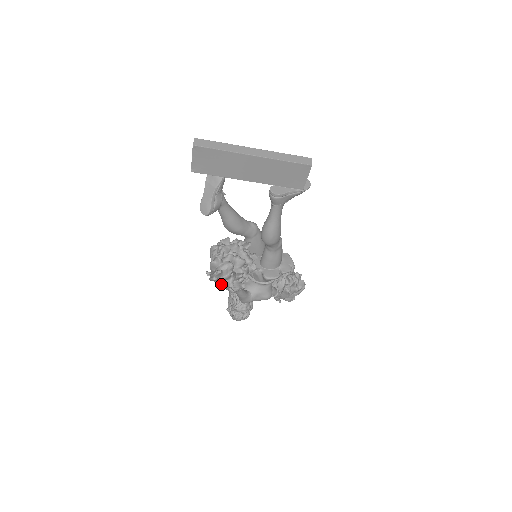
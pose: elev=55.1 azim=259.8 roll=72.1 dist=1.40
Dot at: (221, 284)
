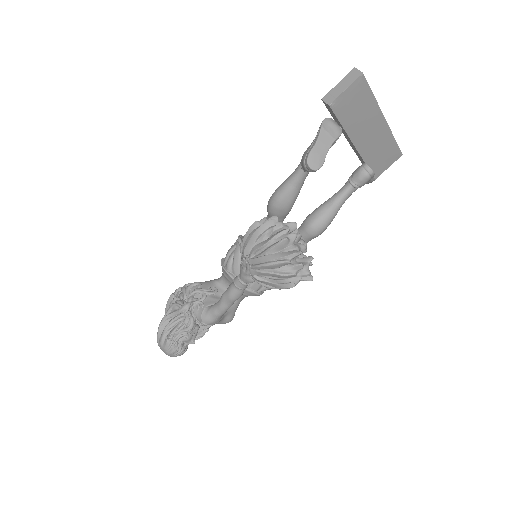
Dot at: (292, 271)
